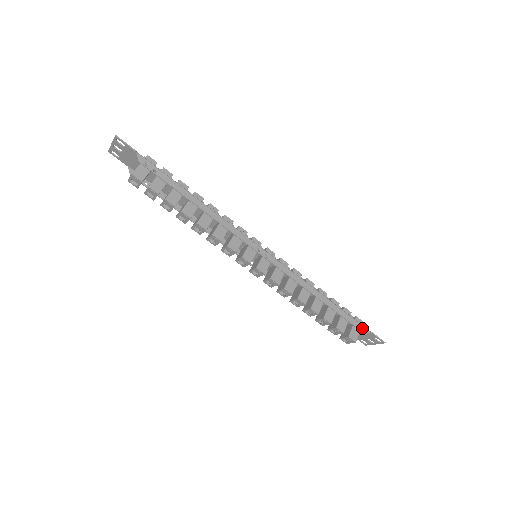
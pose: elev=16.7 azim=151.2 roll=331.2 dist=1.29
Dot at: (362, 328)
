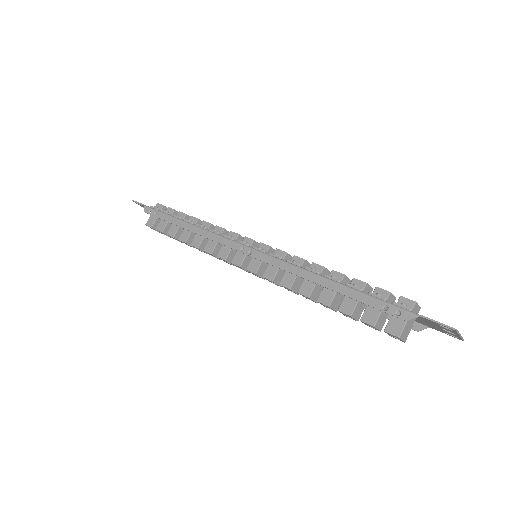
Dot at: (401, 312)
